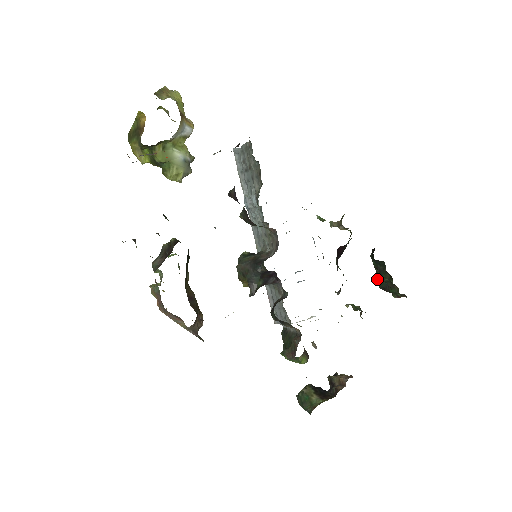
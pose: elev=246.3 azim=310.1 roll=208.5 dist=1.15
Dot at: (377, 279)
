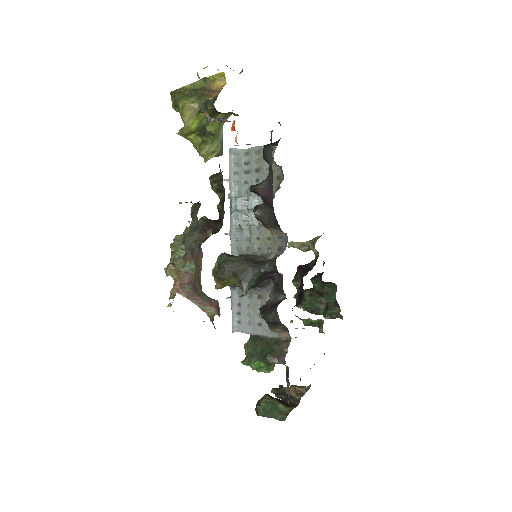
Dot at: (305, 302)
